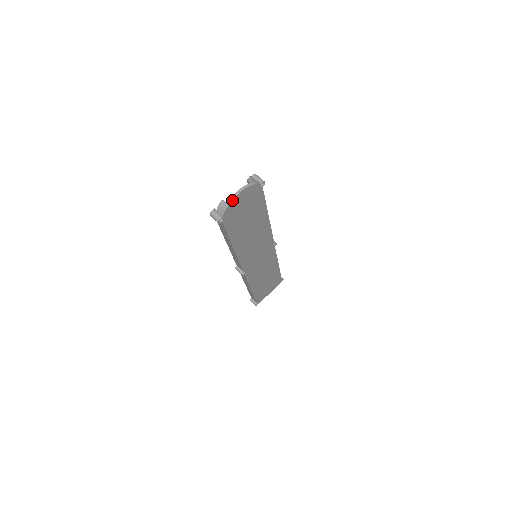
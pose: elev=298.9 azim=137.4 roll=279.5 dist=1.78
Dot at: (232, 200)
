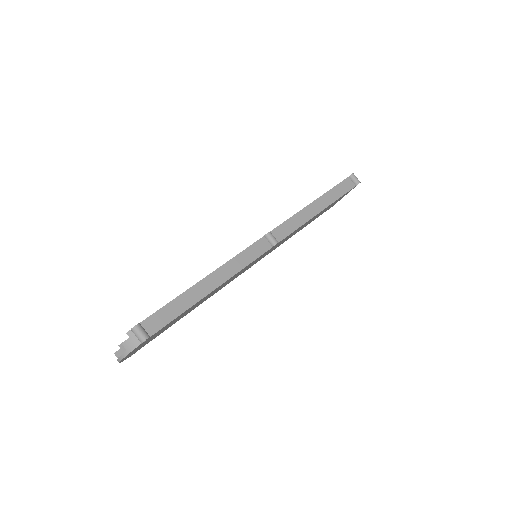
Dot at: (119, 362)
